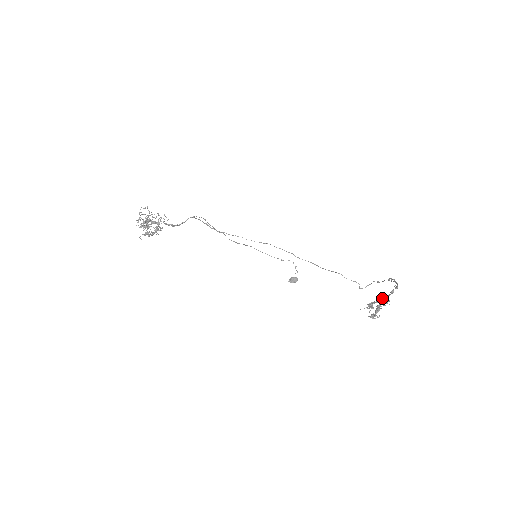
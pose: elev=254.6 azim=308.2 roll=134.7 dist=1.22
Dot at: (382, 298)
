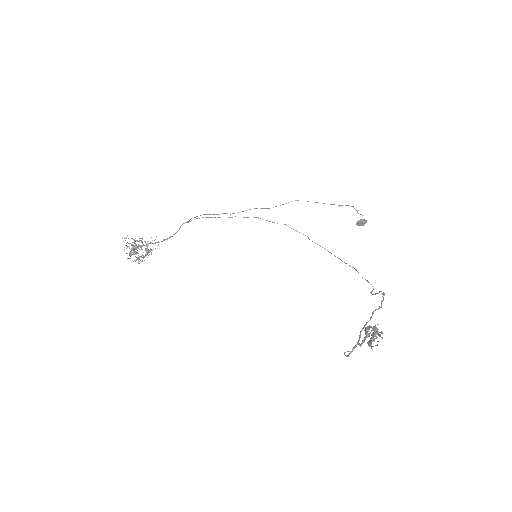
Dot at: (374, 328)
